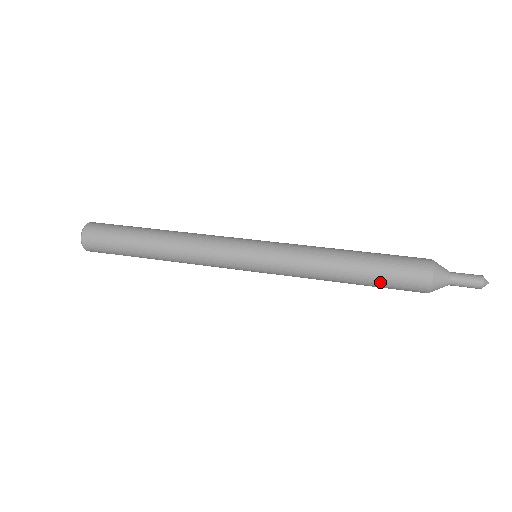
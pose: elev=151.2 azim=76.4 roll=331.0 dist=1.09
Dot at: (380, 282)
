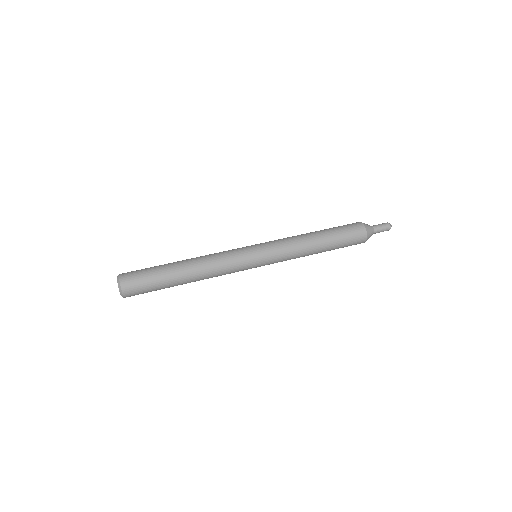
Dot at: (339, 240)
